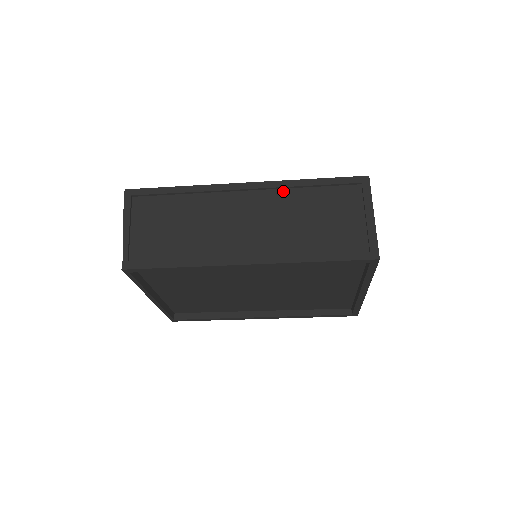
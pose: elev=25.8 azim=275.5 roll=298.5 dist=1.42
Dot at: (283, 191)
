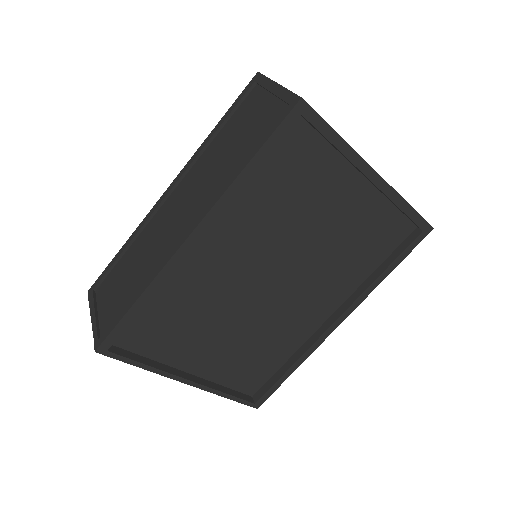
Dot at: (199, 160)
